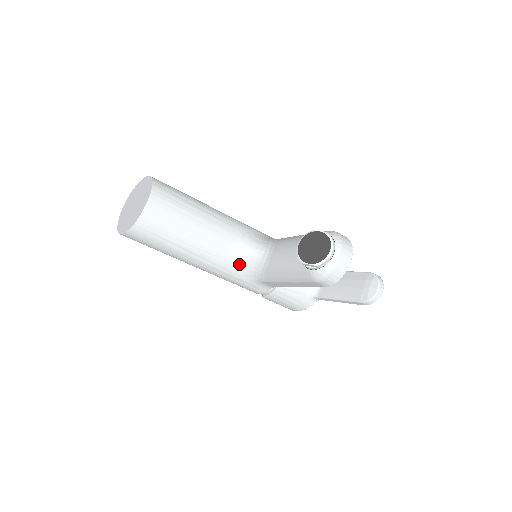
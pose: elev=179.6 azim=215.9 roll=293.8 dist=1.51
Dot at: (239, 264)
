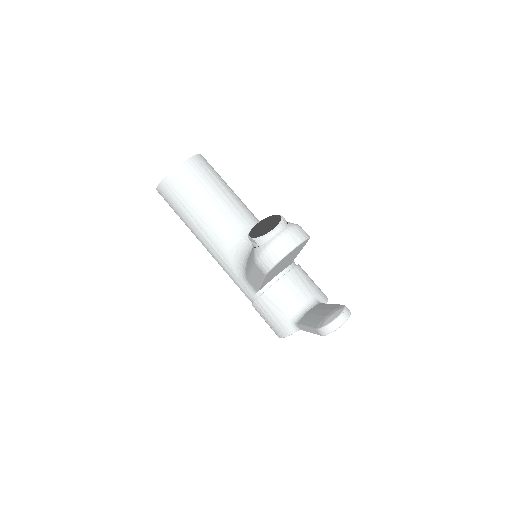
Dot at: (233, 253)
